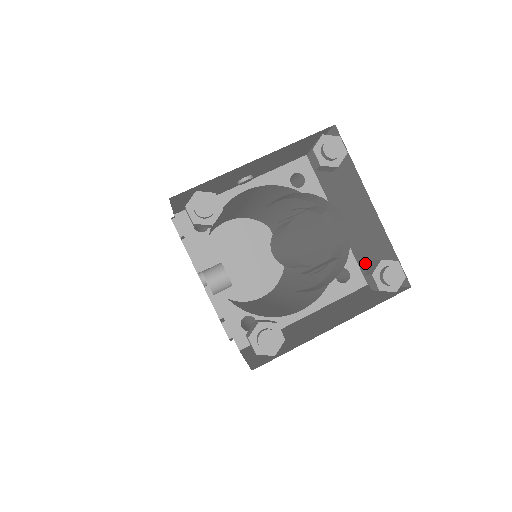
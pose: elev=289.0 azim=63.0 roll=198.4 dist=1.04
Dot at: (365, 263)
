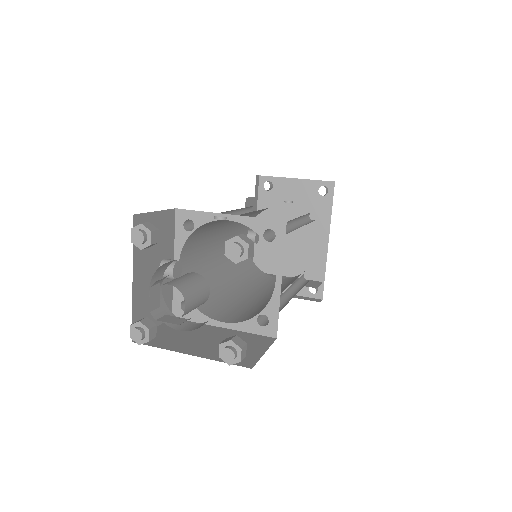
Dot at: occluded
